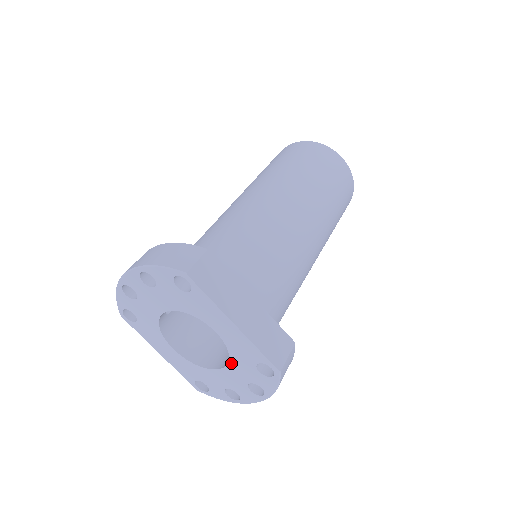
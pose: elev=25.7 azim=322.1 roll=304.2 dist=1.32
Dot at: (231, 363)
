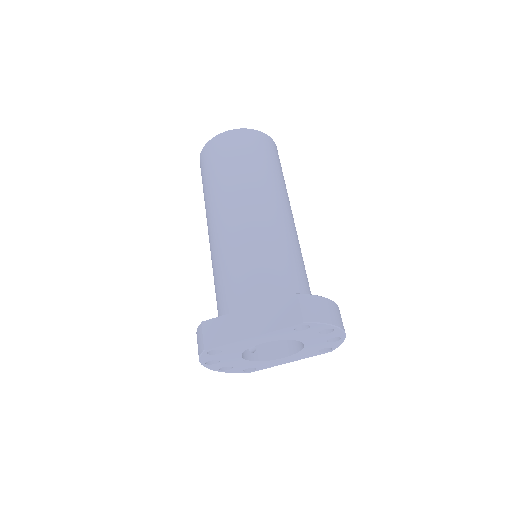
Dot at: (296, 339)
